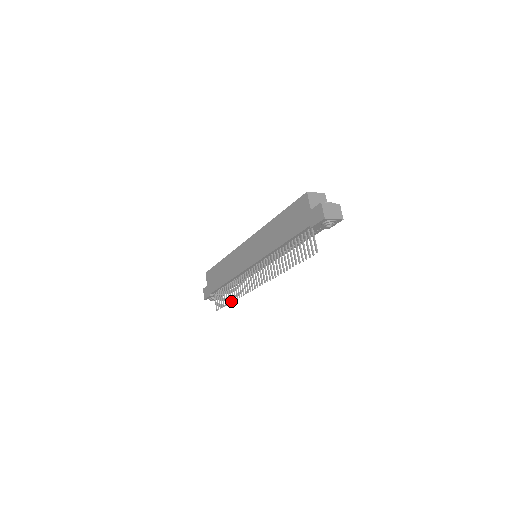
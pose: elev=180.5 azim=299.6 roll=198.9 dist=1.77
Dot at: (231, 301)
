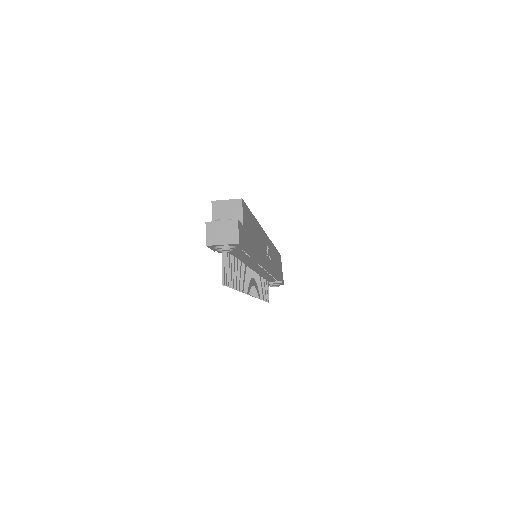
Dot at: occluded
